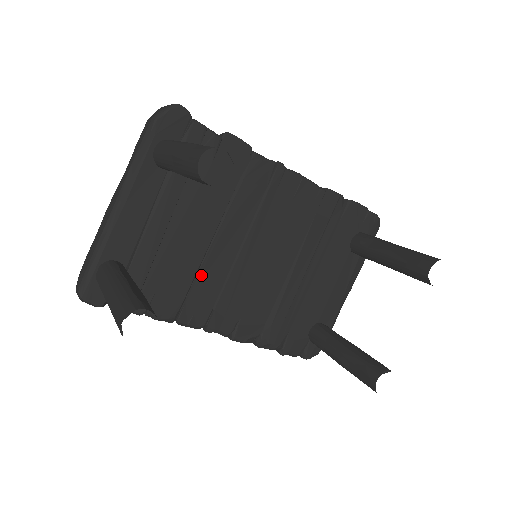
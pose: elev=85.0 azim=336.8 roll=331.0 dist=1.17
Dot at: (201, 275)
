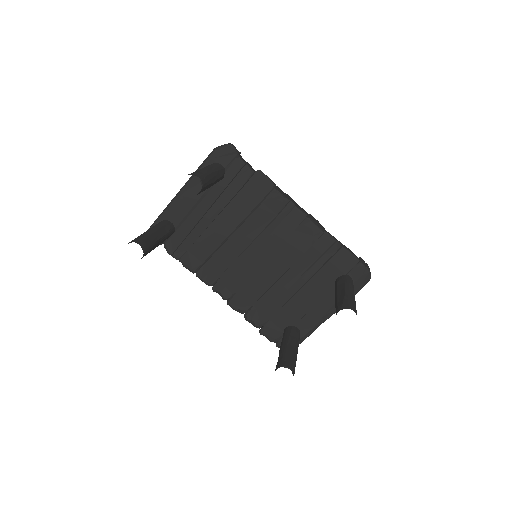
Dot at: (218, 252)
